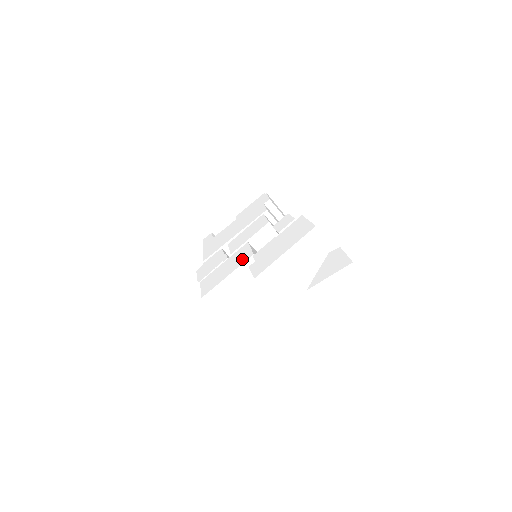
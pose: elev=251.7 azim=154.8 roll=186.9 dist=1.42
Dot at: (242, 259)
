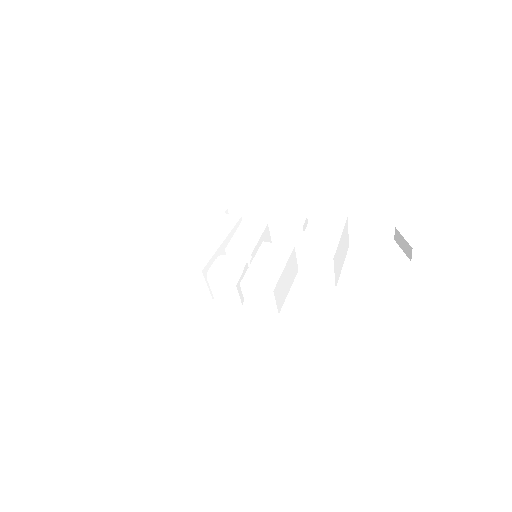
Dot at: (283, 253)
